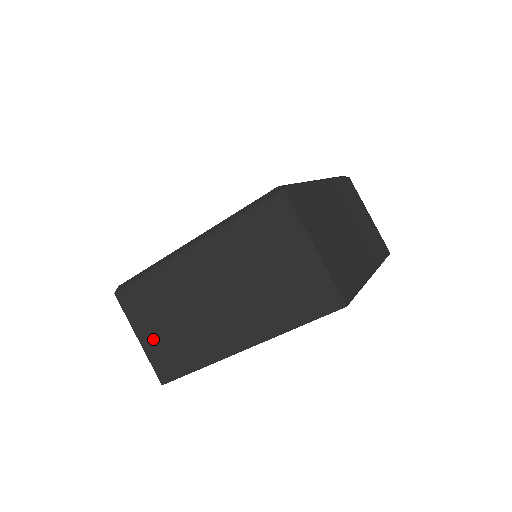
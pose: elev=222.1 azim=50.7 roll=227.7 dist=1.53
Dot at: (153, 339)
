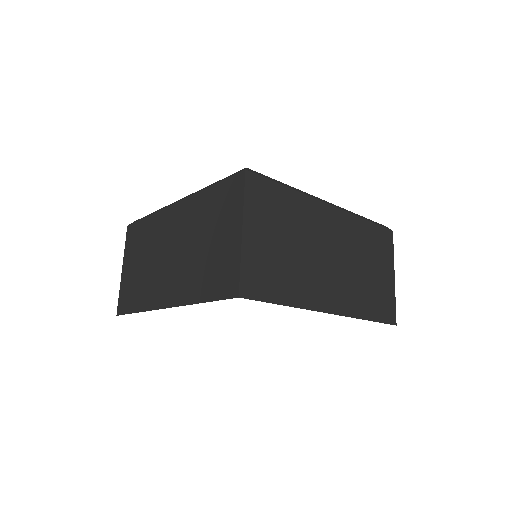
Dot at: (128, 273)
